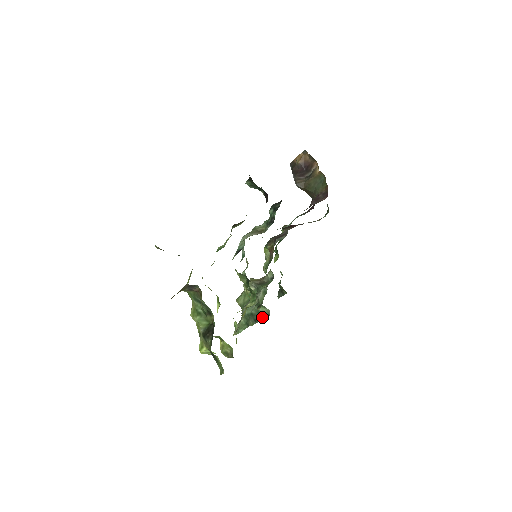
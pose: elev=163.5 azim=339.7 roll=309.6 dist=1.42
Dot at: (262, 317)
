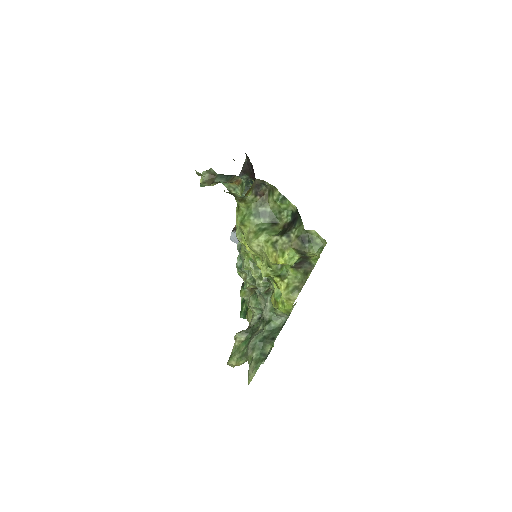
Dot at: (278, 330)
